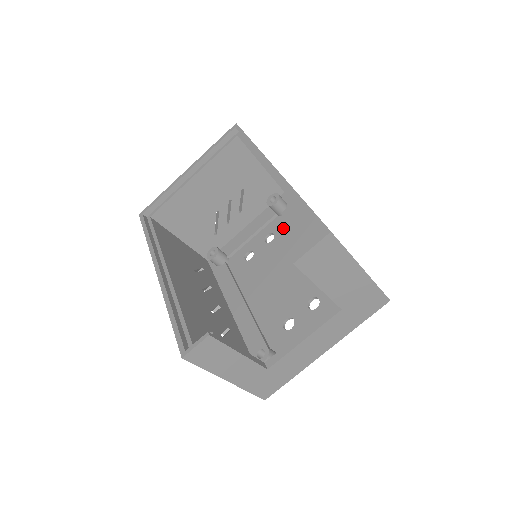
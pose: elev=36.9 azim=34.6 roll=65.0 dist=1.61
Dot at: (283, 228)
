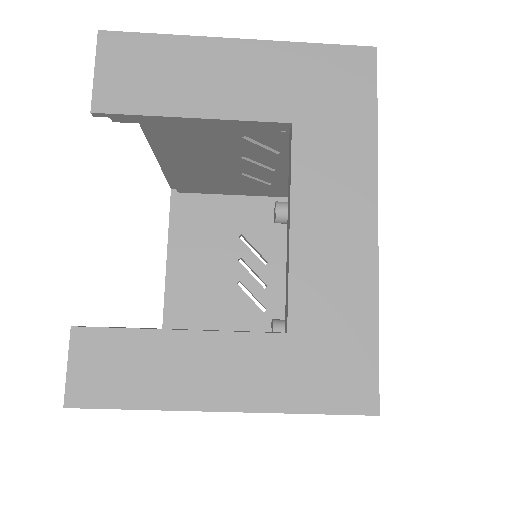
Dot at: occluded
